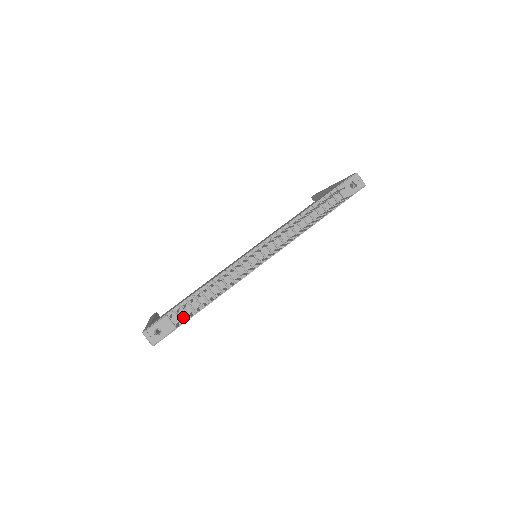
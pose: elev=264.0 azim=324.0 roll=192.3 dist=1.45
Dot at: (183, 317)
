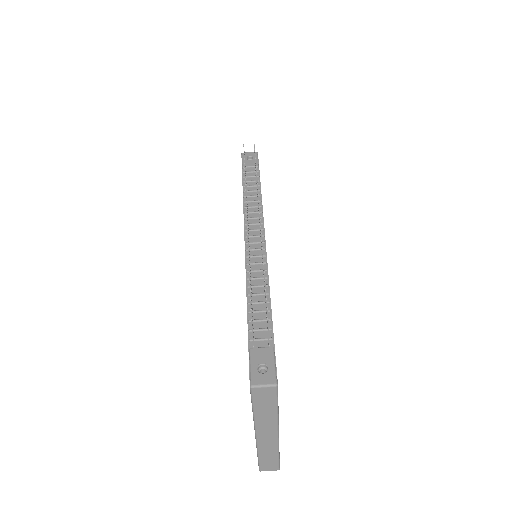
Dot at: (266, 335)
